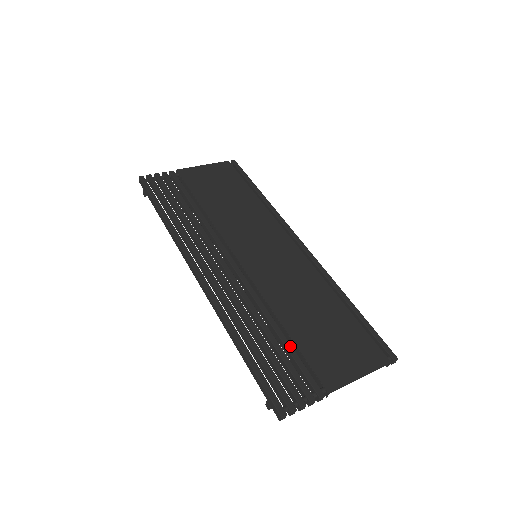
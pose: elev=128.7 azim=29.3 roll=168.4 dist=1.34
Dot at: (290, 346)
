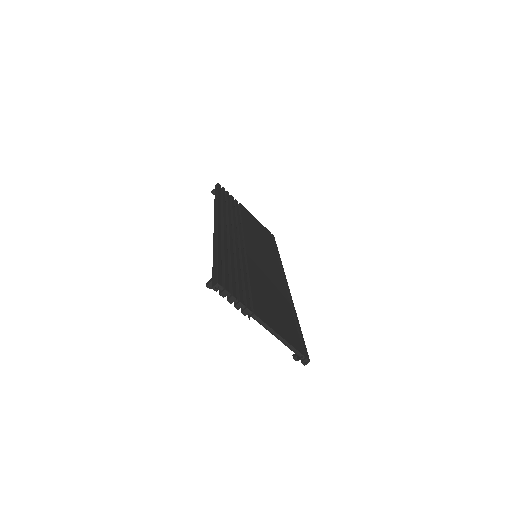
Dot at: (247, 283)
